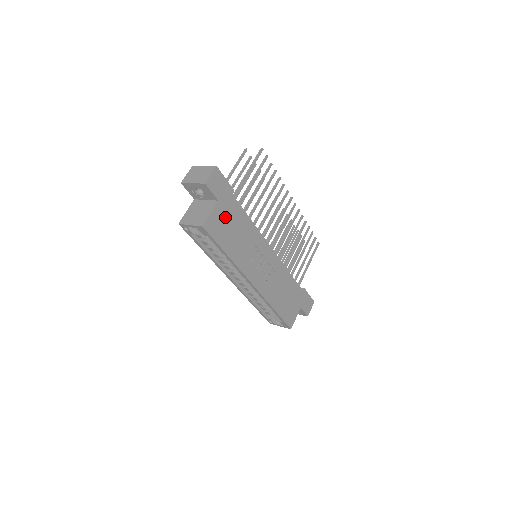
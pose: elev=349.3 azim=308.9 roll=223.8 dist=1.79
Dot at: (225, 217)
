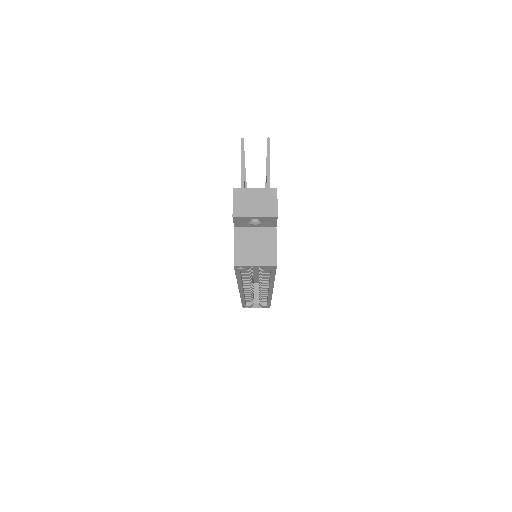
Dot at: occluded
